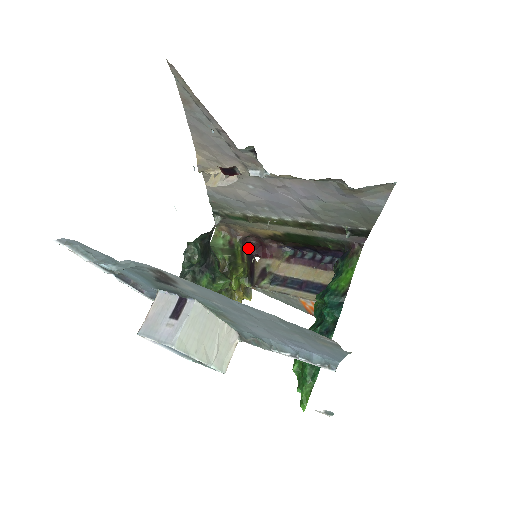
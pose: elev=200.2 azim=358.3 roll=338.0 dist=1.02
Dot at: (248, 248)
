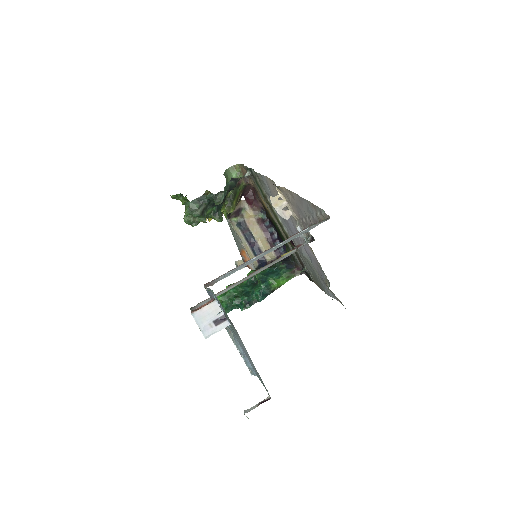
Dot at: (245, 190)
